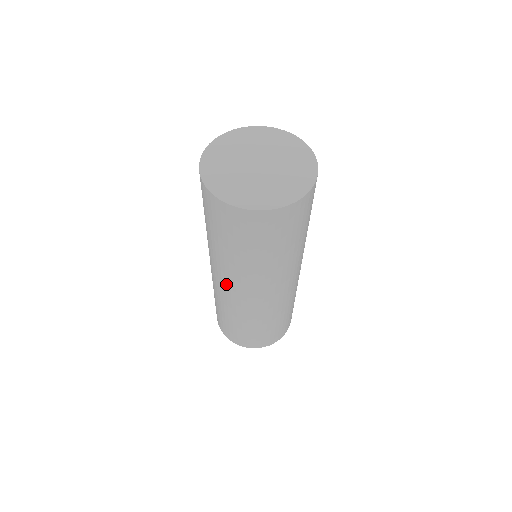
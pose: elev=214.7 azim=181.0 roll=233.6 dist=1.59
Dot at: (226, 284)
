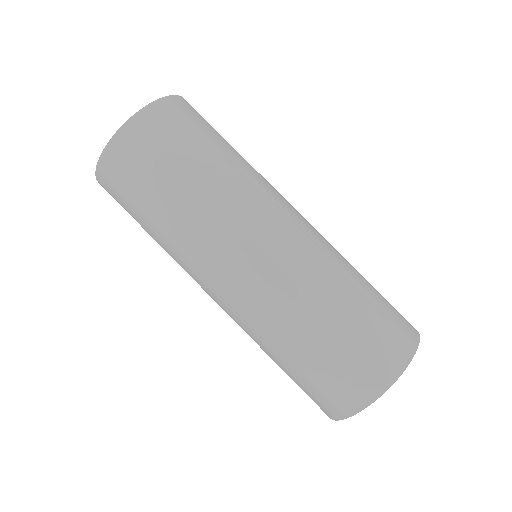
Dot at: (208, 293)
